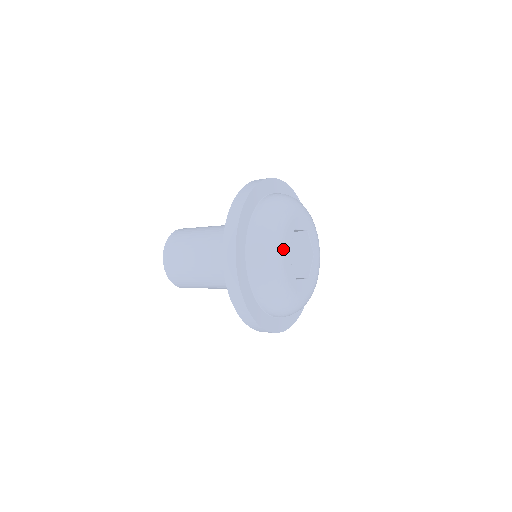
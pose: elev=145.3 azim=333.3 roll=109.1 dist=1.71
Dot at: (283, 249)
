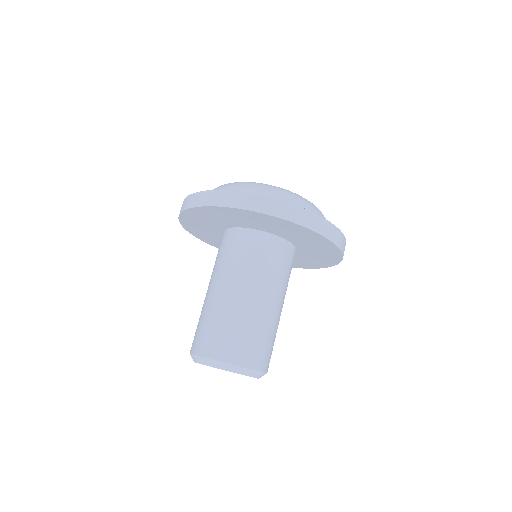
Dot at: occluded
